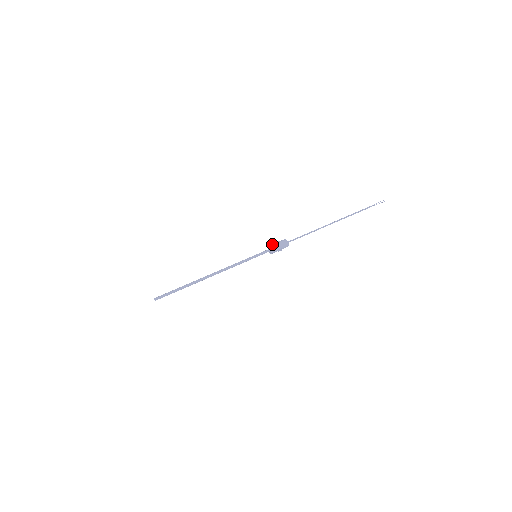
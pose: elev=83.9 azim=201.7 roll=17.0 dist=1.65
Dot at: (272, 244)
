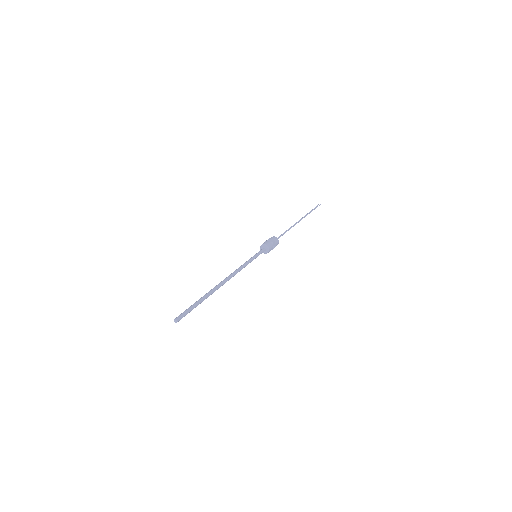
Dot at: (262, 244)
